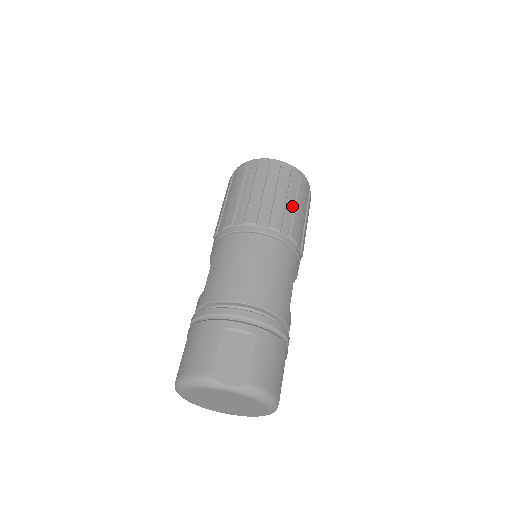
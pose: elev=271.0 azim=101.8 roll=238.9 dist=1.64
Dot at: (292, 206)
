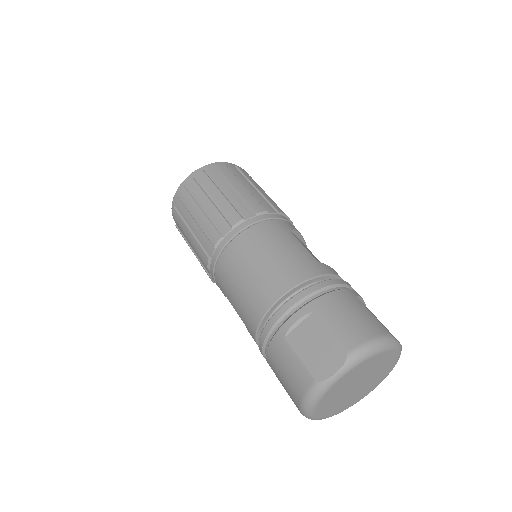
Dot at: (233, 193)
